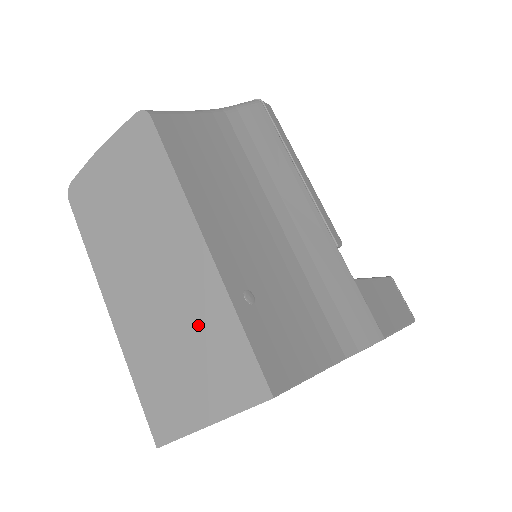
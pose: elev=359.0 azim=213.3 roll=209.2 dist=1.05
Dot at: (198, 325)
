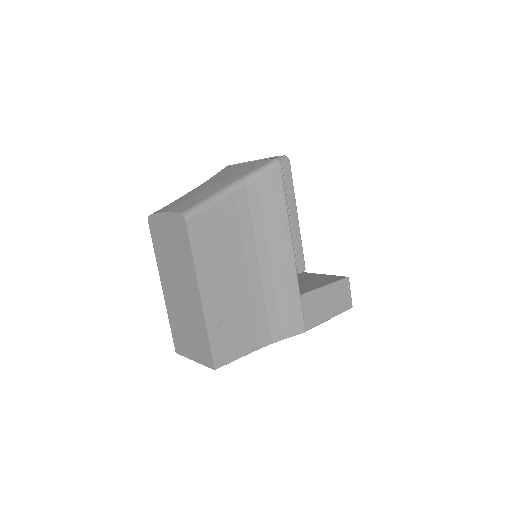
Dot at: (194, 325)
